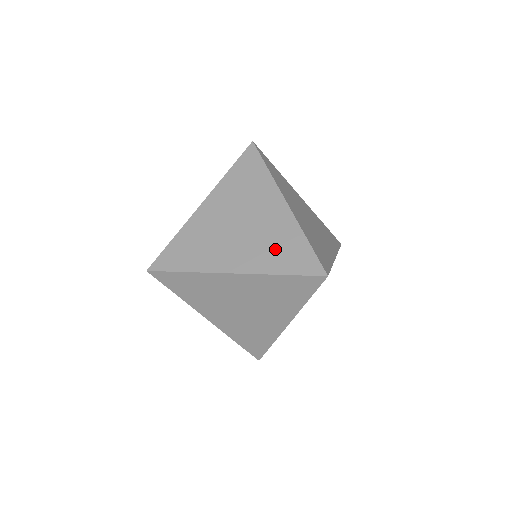
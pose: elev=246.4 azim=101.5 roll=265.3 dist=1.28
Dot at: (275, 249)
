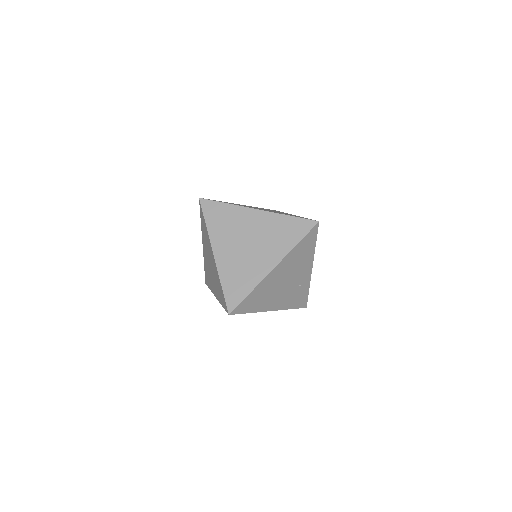
Dot at: (286, 214)
